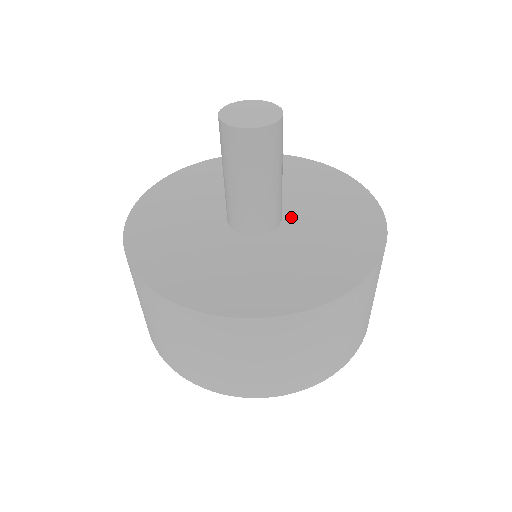
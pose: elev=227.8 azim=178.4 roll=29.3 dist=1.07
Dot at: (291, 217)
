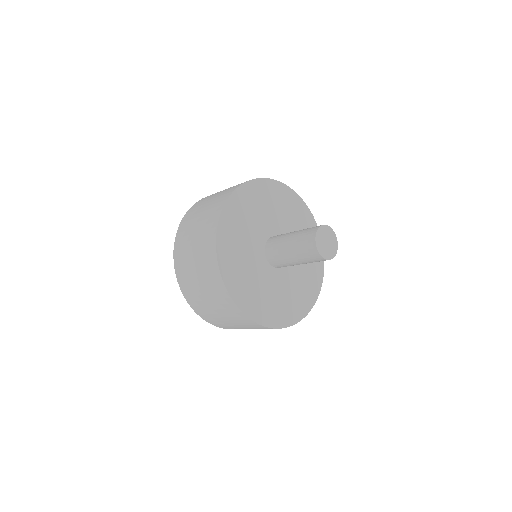
Dot at: occluded
